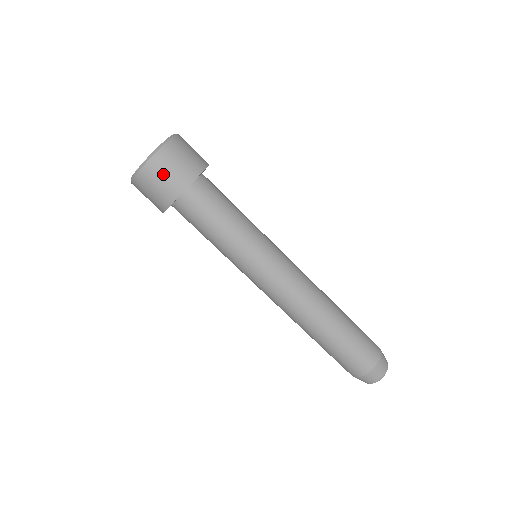
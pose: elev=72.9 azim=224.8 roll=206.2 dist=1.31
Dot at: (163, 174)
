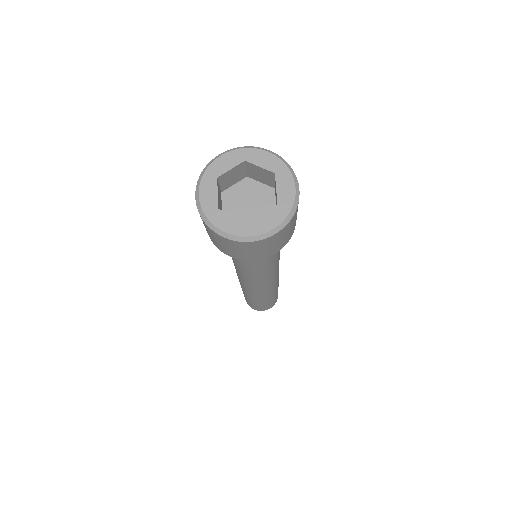
Dot at: (232, 248)
